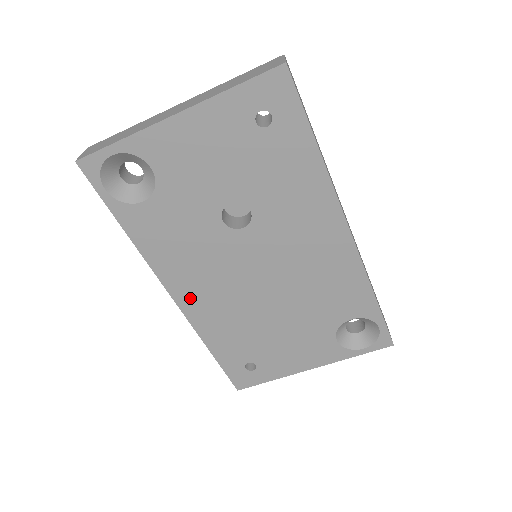
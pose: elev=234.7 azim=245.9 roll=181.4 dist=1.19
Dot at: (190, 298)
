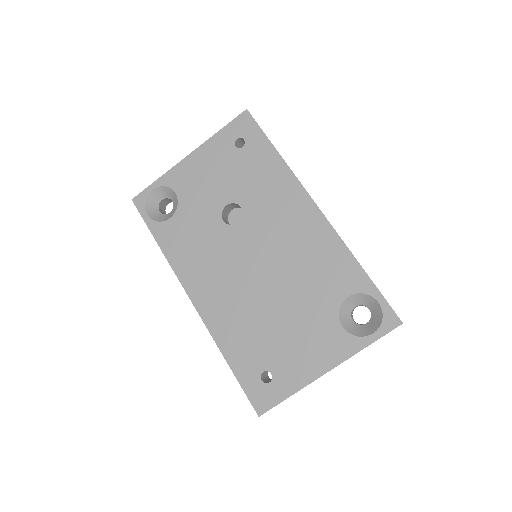
Dot at: (205, 299)
